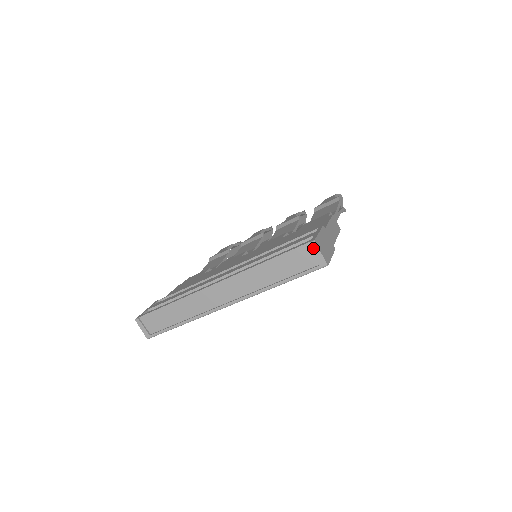
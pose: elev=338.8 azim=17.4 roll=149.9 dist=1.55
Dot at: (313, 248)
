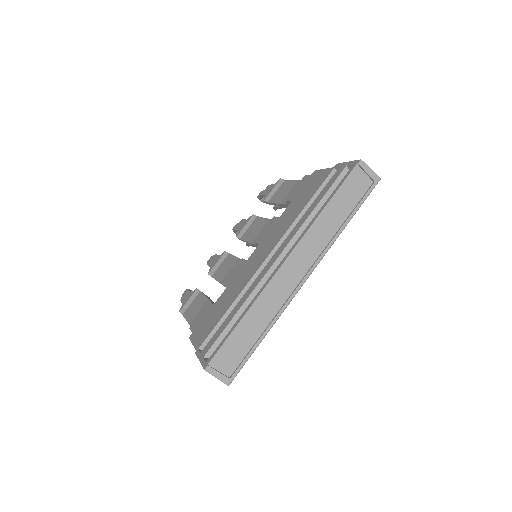
Dot at: (363, 168)
